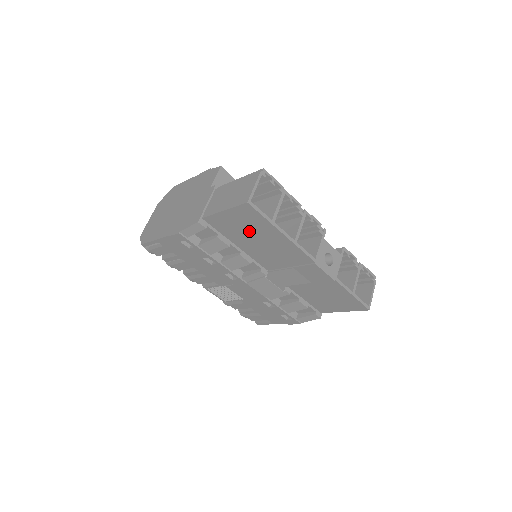
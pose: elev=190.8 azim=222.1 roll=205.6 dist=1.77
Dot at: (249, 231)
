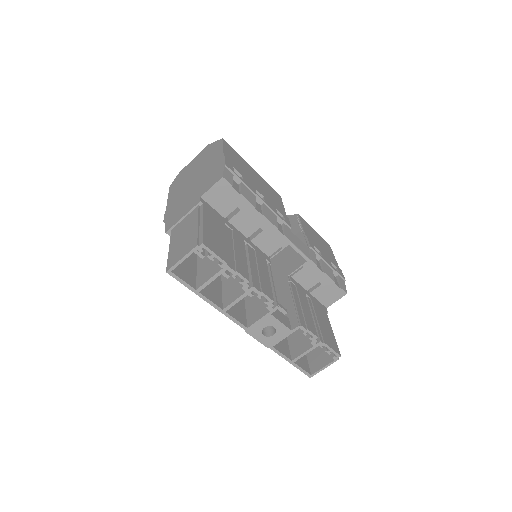
Dot at: occluded
